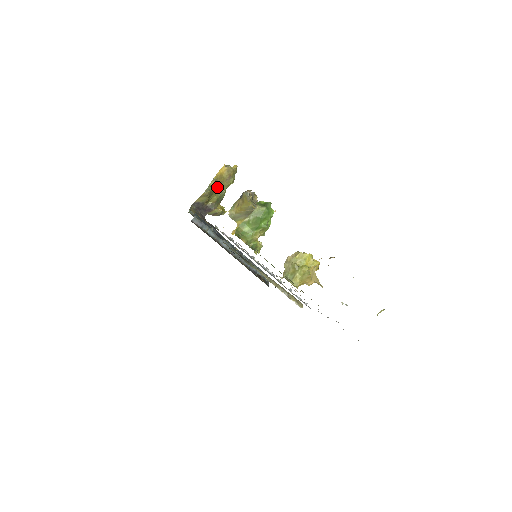
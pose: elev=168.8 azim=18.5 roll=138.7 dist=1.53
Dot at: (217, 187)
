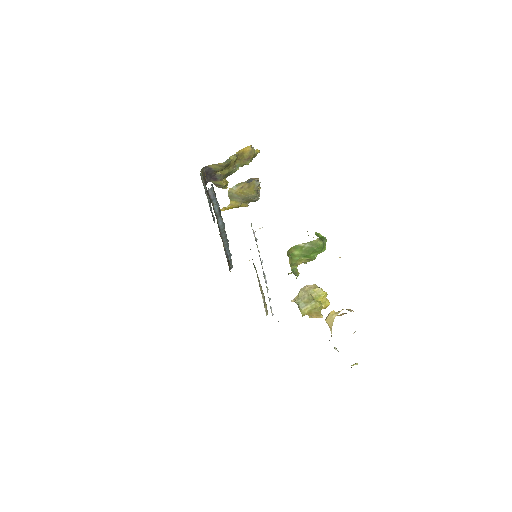
Dot at: (233, 162)
